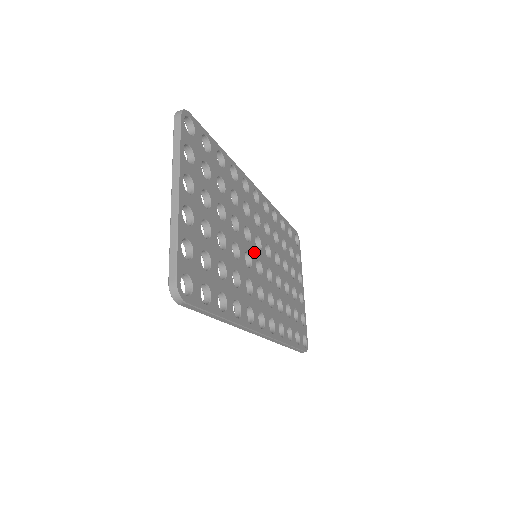
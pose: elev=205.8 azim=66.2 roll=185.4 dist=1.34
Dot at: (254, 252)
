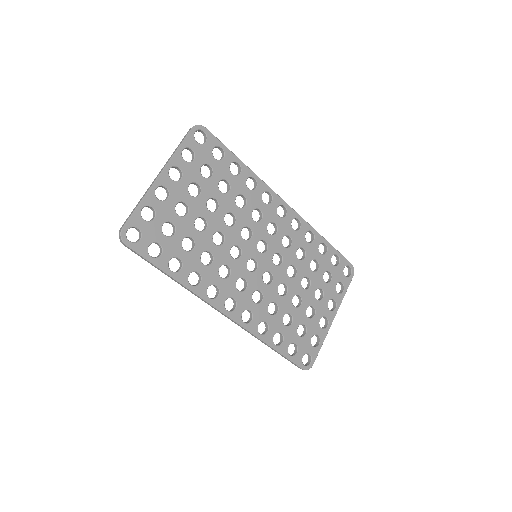
Dot at: (250, 250)
